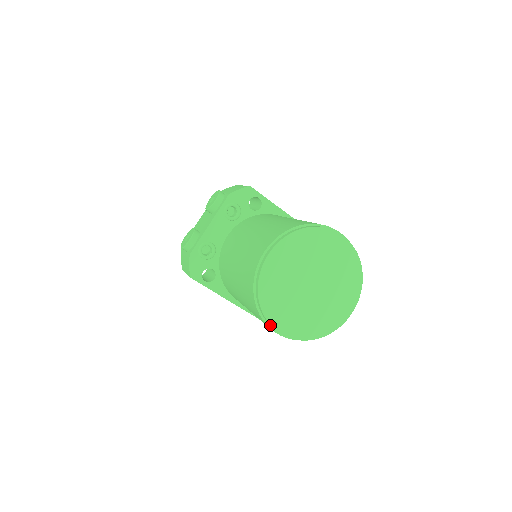
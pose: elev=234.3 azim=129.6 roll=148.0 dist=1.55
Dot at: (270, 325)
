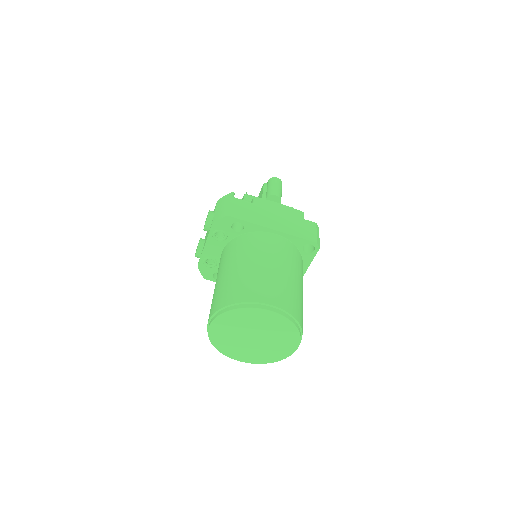
Dot at: (231, 356)
